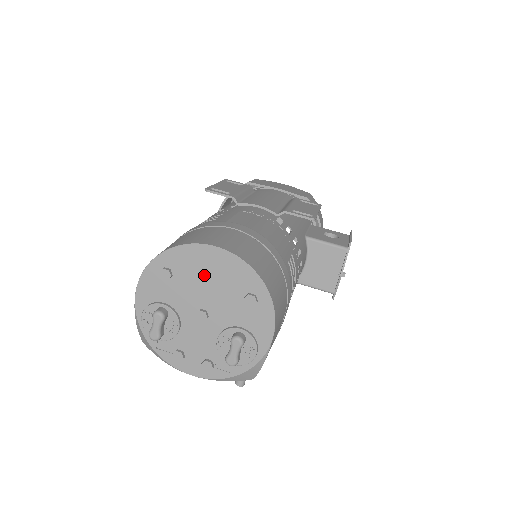
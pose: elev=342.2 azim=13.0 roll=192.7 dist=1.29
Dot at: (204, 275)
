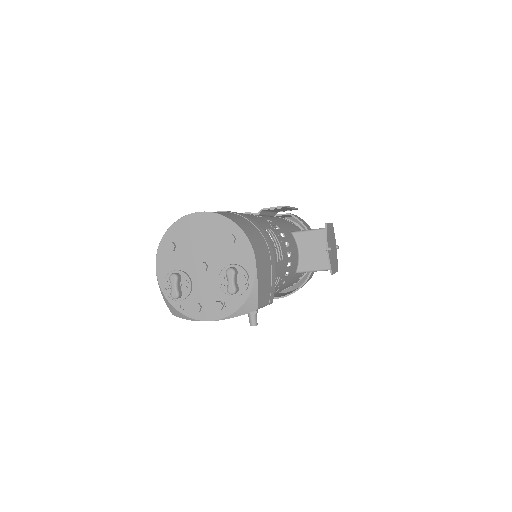
Dot at: (196, 236)
